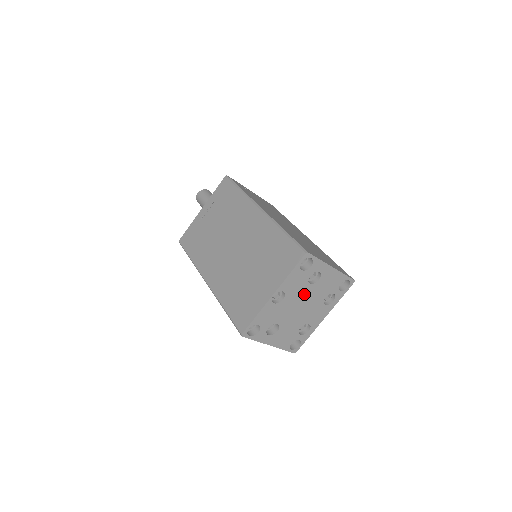
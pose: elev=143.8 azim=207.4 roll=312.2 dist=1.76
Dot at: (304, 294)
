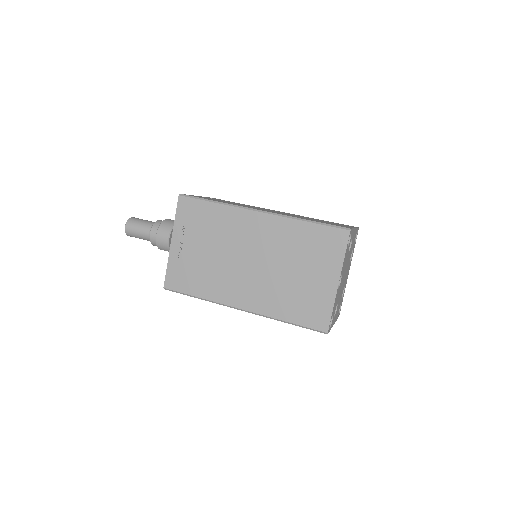
Dot at: (346, 265)
